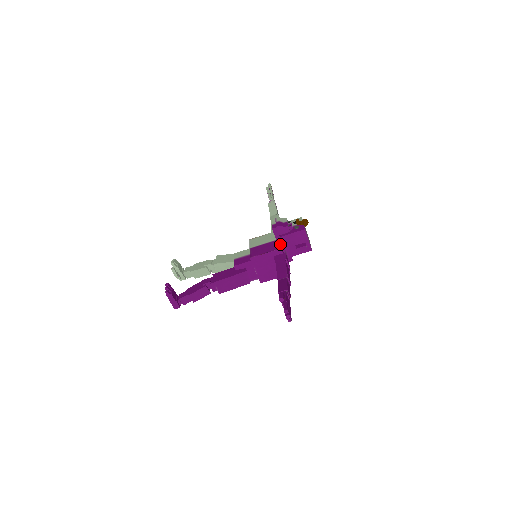
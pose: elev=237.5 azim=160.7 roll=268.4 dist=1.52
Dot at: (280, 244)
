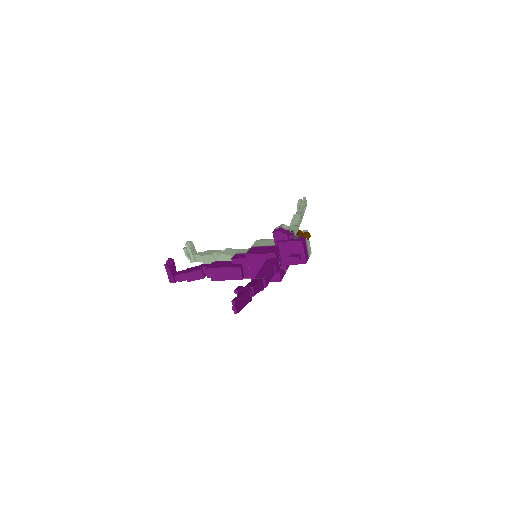
Dot at: (277, 249)
